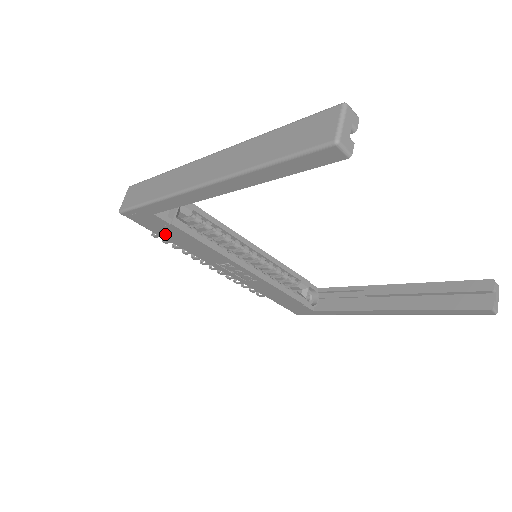
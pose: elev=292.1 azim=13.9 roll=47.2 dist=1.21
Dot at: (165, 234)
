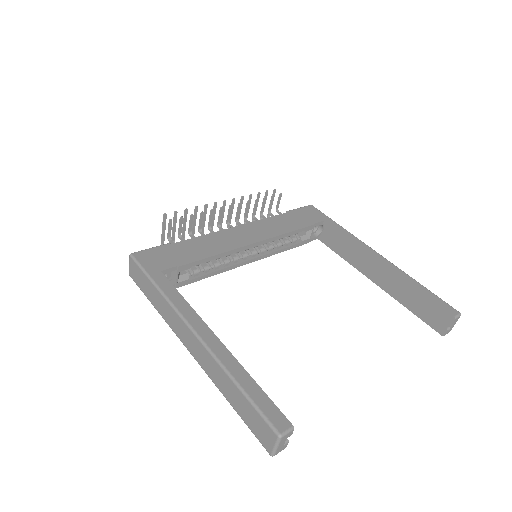
Dot at: occluded
